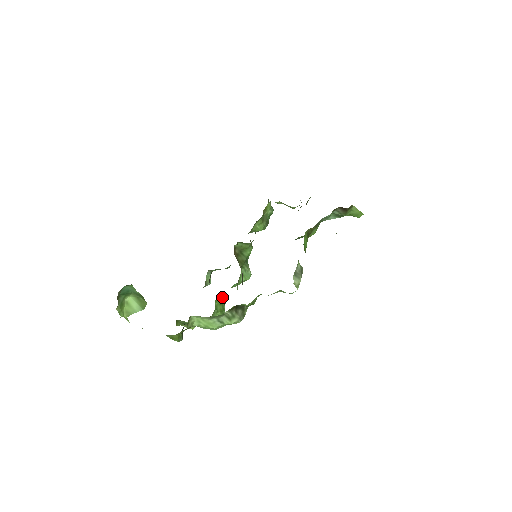
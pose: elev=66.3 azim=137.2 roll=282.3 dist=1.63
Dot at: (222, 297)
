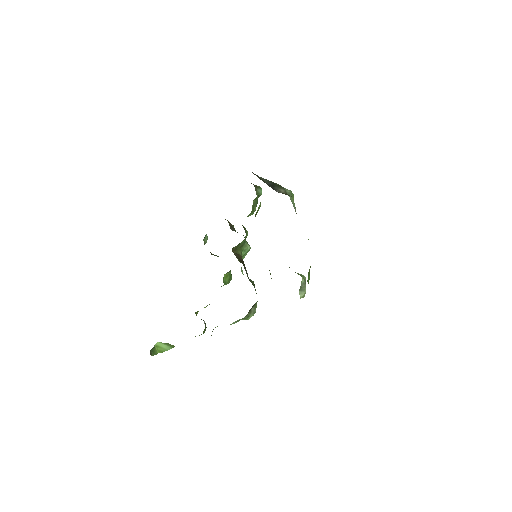
Dot at: (227, 272)
